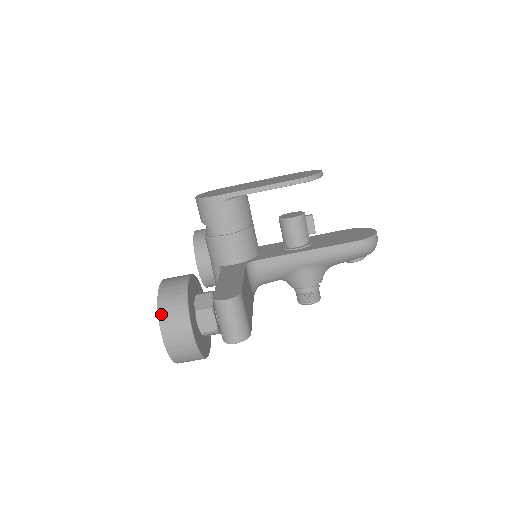
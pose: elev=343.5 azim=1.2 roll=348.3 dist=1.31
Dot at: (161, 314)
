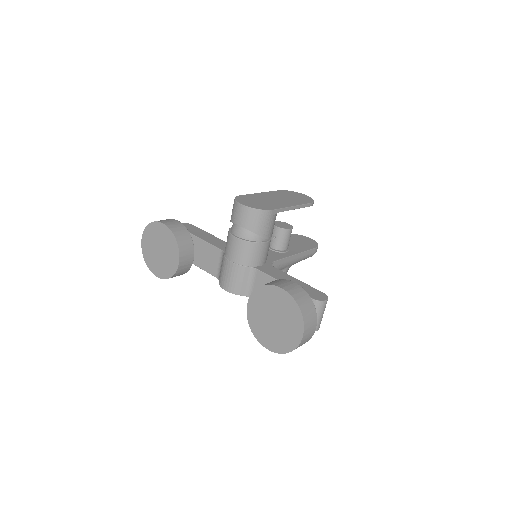
Dot at: (304, 316)
